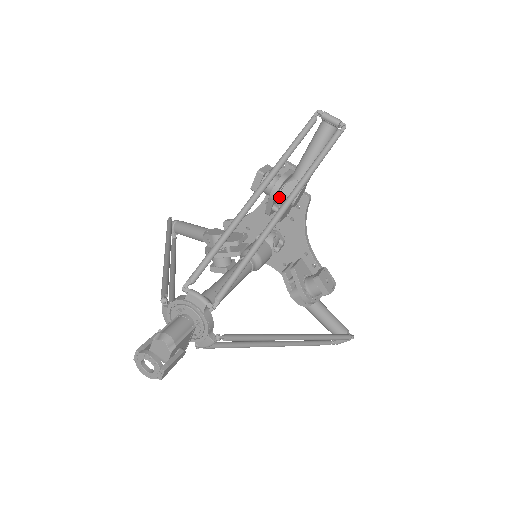
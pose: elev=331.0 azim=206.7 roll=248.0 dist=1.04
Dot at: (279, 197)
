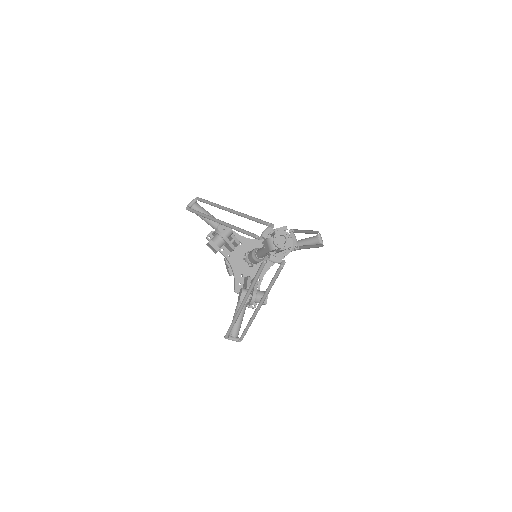
Dot at: occluded
